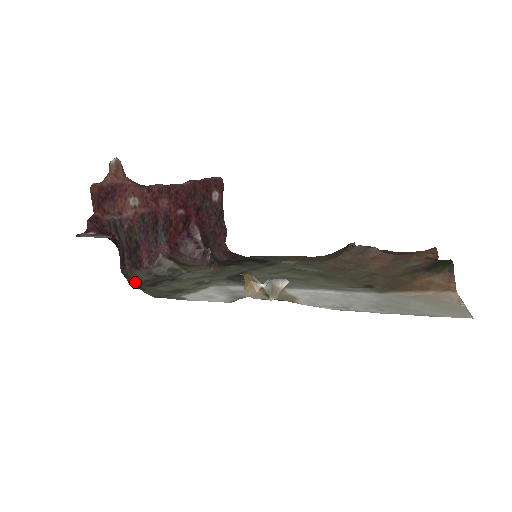
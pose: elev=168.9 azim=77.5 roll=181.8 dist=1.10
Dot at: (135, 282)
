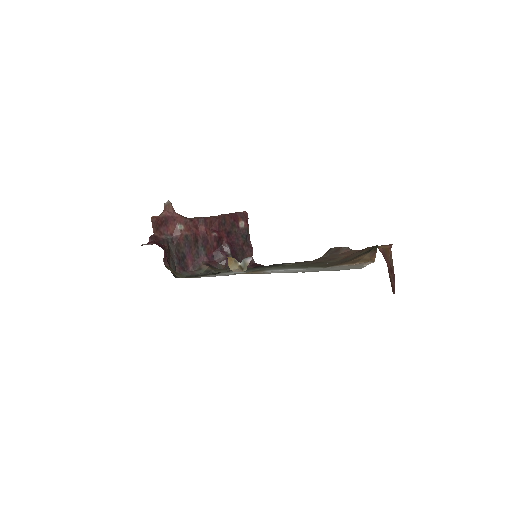
Dot at: (172, 270)
